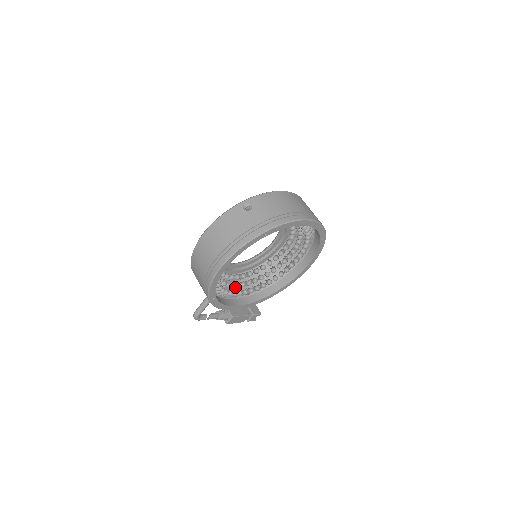
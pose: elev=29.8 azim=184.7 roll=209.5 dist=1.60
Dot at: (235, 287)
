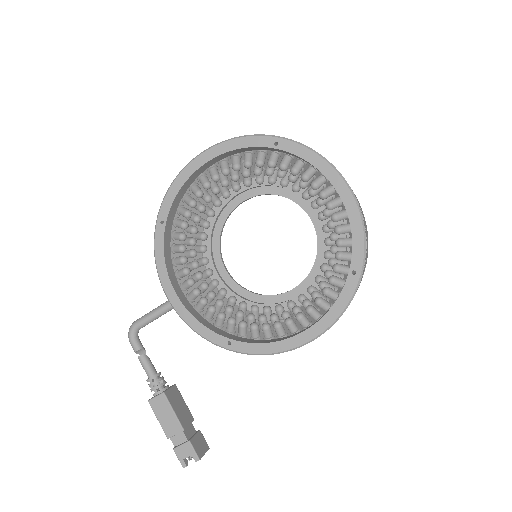
Dot at: (200, 285)
